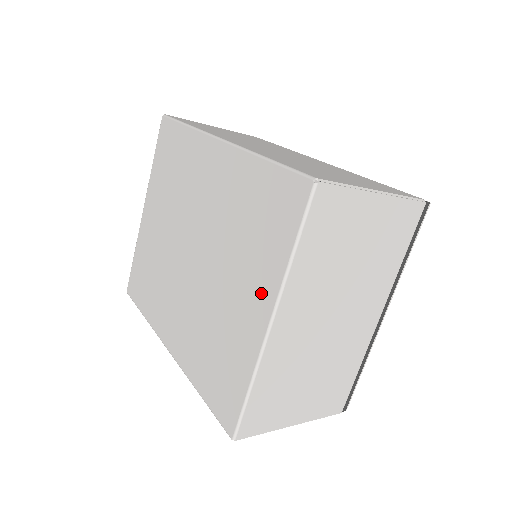
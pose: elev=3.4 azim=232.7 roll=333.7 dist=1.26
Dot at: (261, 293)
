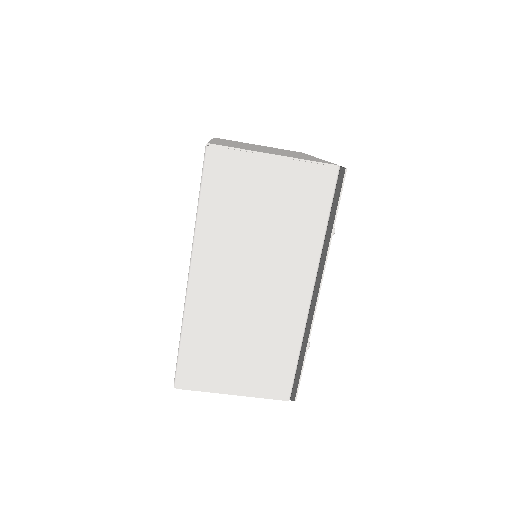
Dot at: occluded
